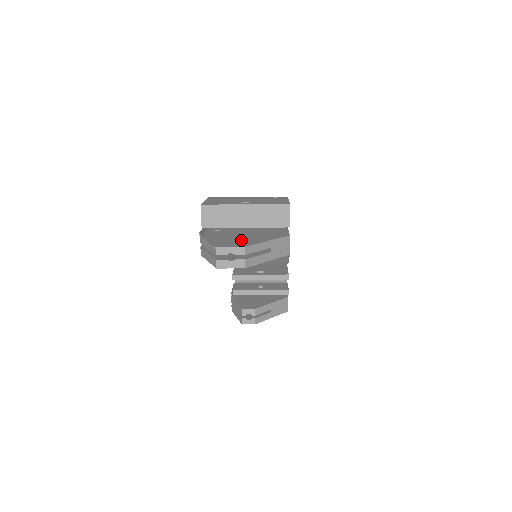
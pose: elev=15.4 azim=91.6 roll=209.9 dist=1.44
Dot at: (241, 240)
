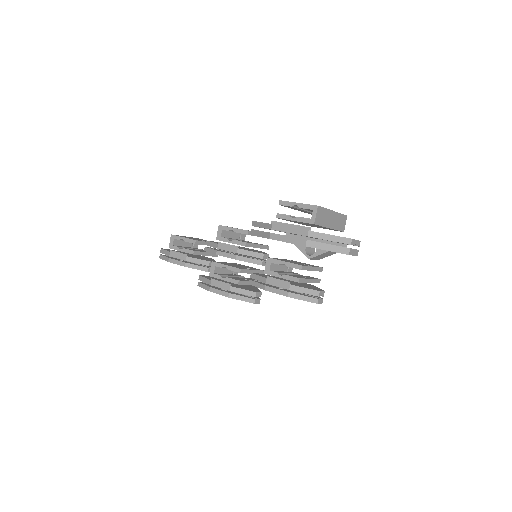
Dot at: occluded
